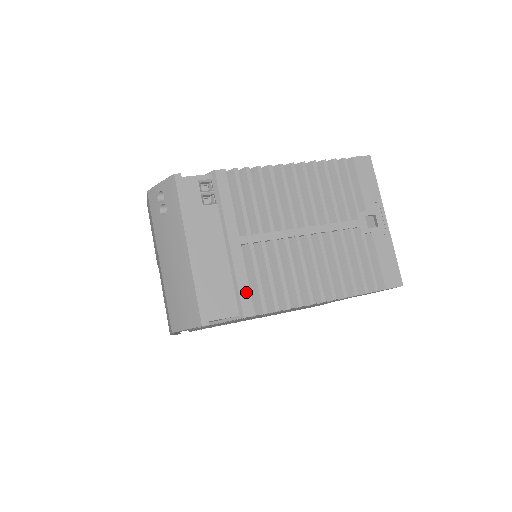
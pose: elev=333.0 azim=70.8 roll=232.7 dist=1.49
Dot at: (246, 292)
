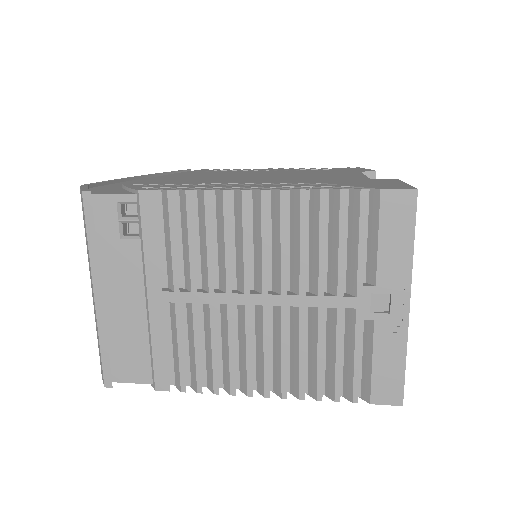
Dot at: (162, 362)
